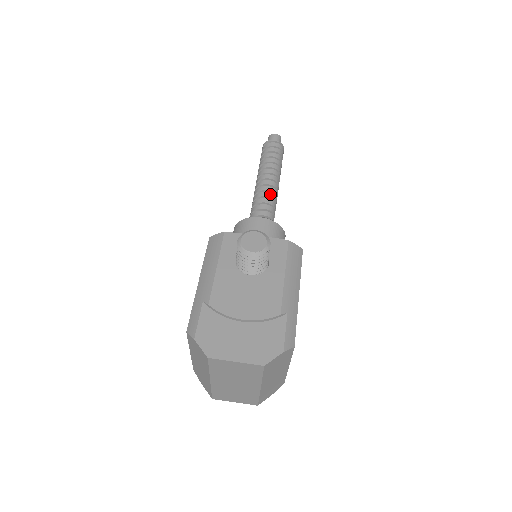
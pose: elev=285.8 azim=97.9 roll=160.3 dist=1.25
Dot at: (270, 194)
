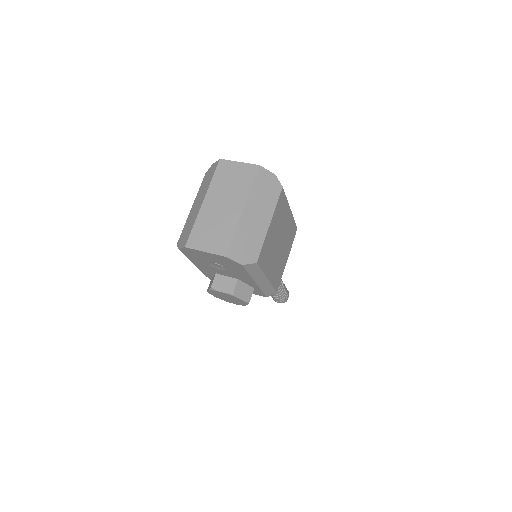
Dot at: occluded
